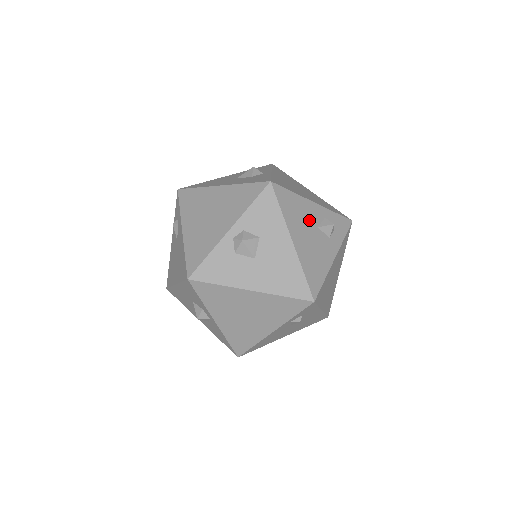
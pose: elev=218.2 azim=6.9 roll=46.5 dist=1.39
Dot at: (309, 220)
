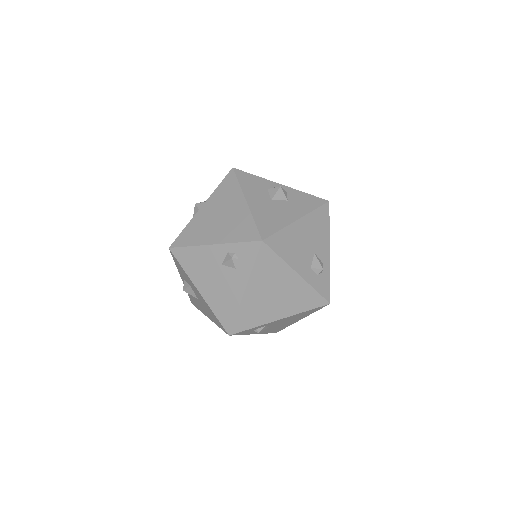
Dot at: (317, 242)
